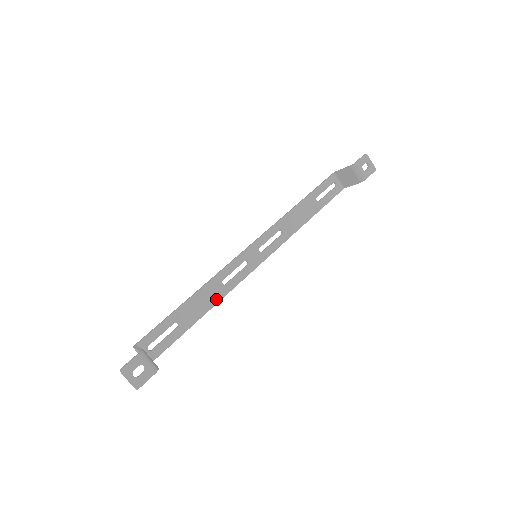
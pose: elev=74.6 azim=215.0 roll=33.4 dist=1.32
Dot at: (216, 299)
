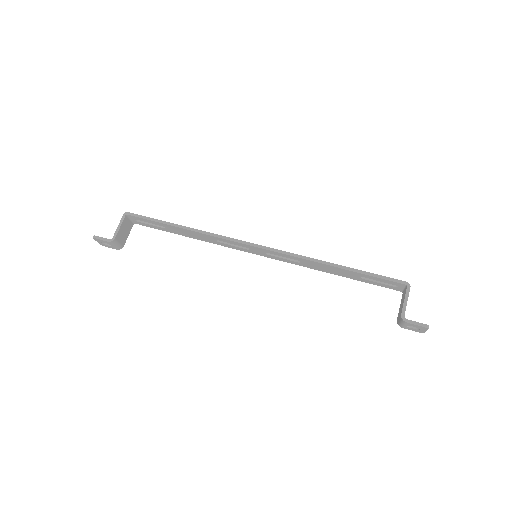
Dot at: (205, 240)
